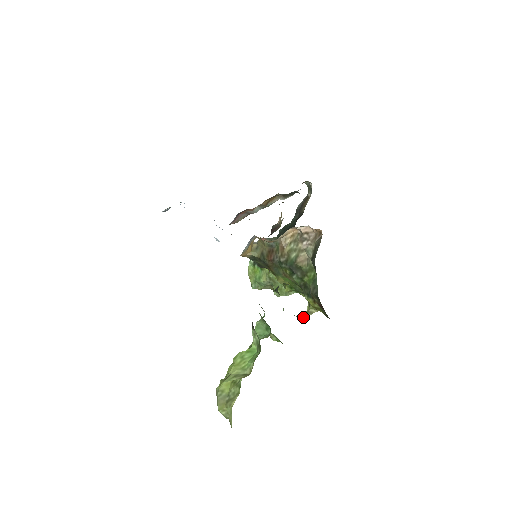
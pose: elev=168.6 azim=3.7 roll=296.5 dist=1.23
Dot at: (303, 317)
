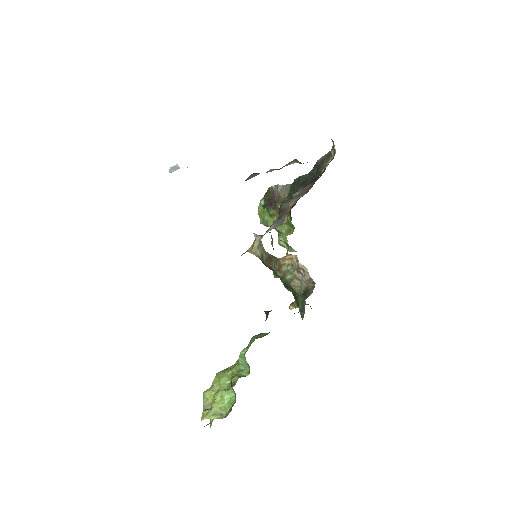
Dot at: (293, 307)
